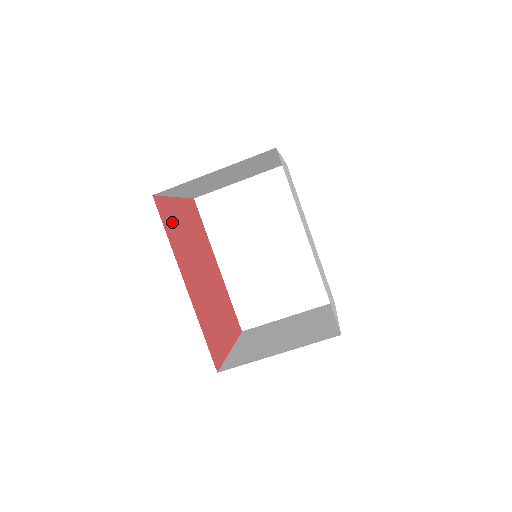
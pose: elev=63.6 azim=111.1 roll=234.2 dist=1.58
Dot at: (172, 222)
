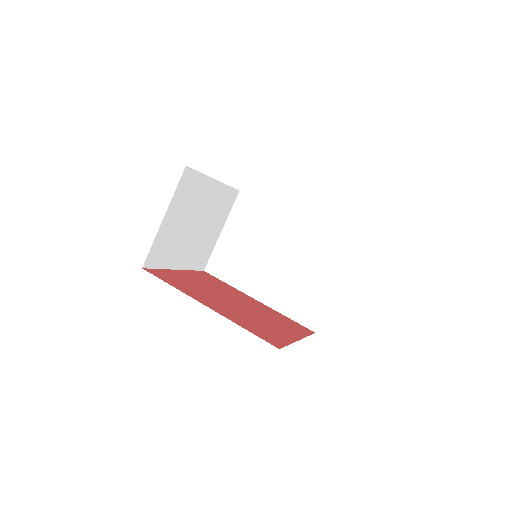
Dot at: (175, 280)
